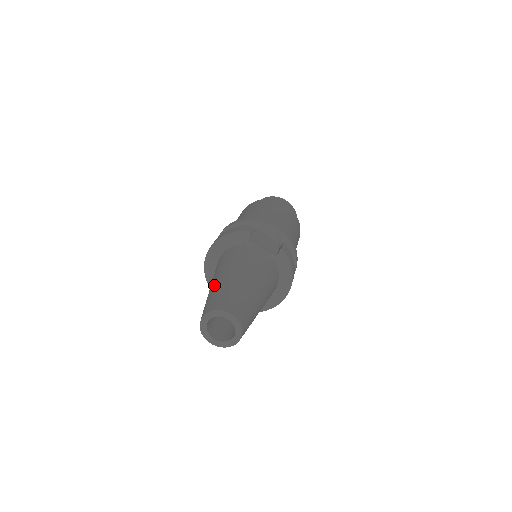
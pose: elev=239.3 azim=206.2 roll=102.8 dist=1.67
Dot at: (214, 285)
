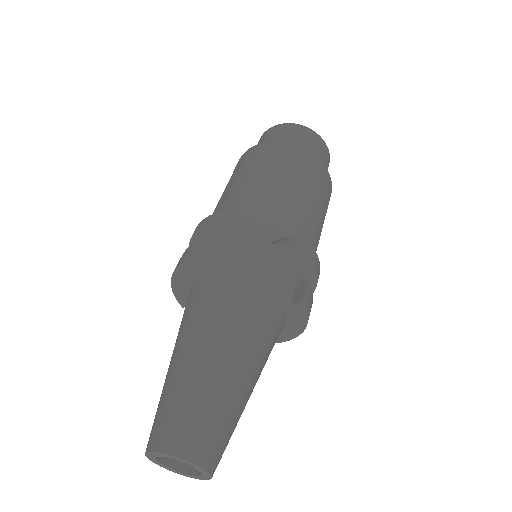
Dot at: (181, 371)
